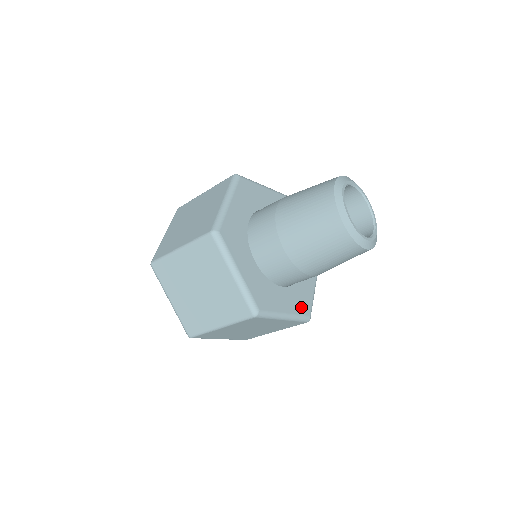
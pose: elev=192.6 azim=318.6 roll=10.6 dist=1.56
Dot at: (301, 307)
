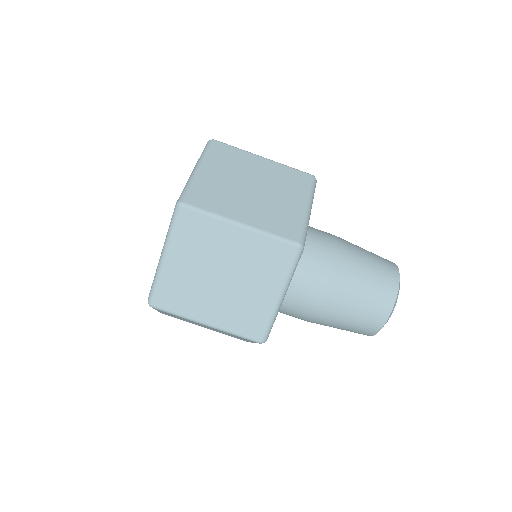
Dot at: occluded
